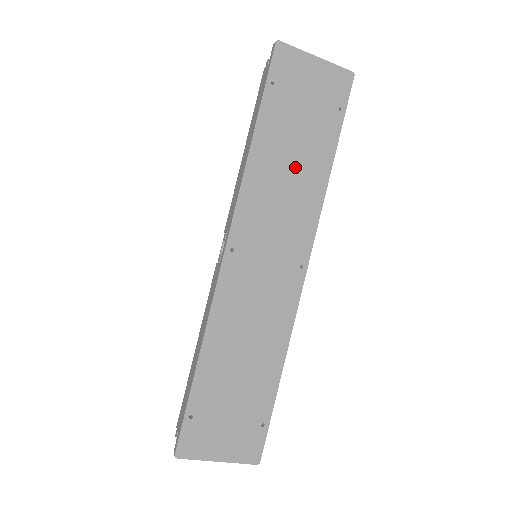
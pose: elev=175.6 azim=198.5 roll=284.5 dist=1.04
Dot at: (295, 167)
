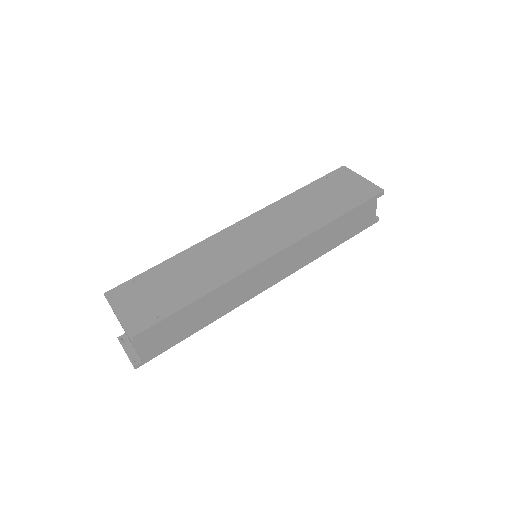
Dot at: (309, 211)
